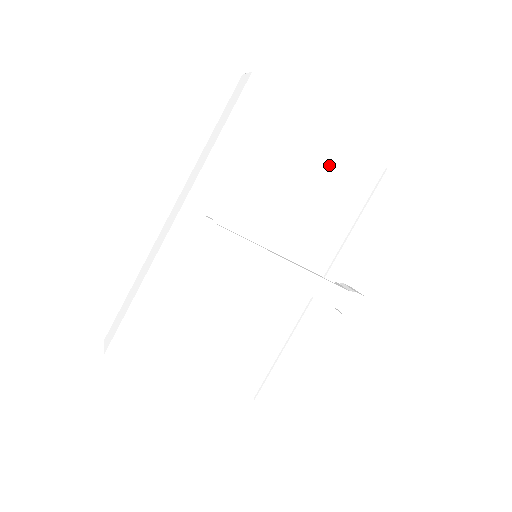
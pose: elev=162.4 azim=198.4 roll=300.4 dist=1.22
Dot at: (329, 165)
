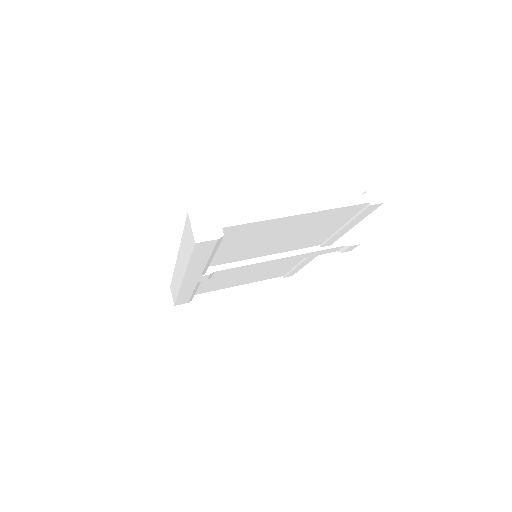
Dot at: (303, 223)
